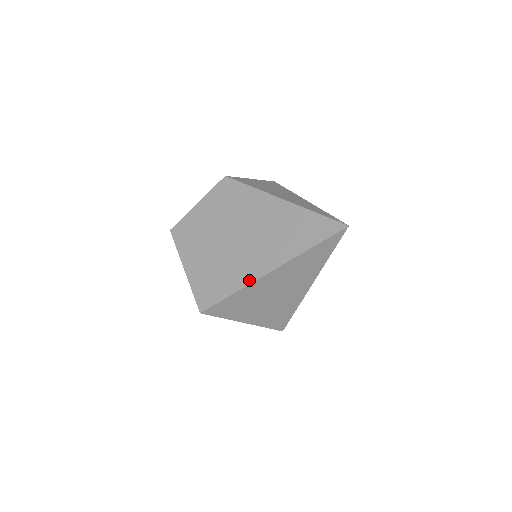
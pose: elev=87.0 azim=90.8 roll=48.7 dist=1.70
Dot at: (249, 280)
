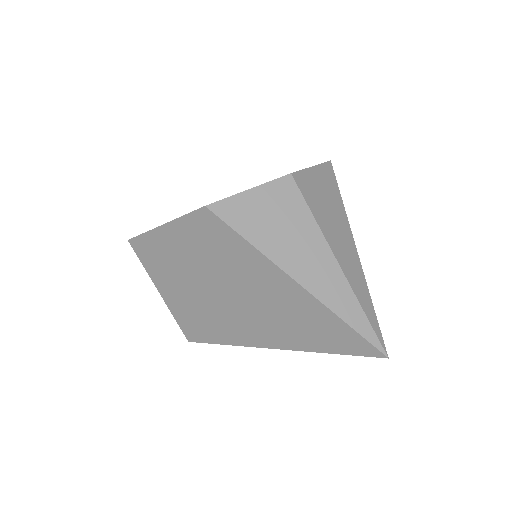
Dot at: (247, 343)
